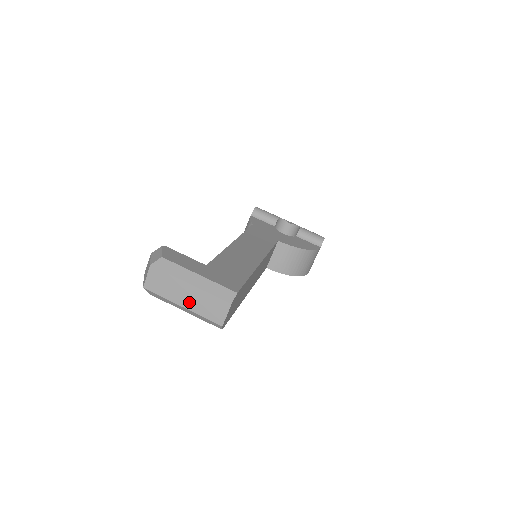
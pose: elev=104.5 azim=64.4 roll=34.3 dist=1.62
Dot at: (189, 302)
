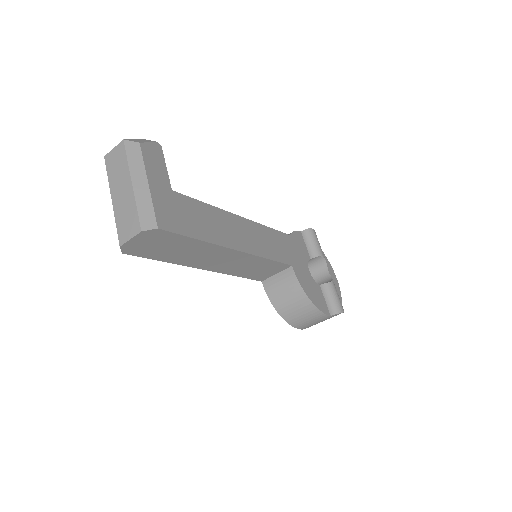
Dot at: (119, 199)
